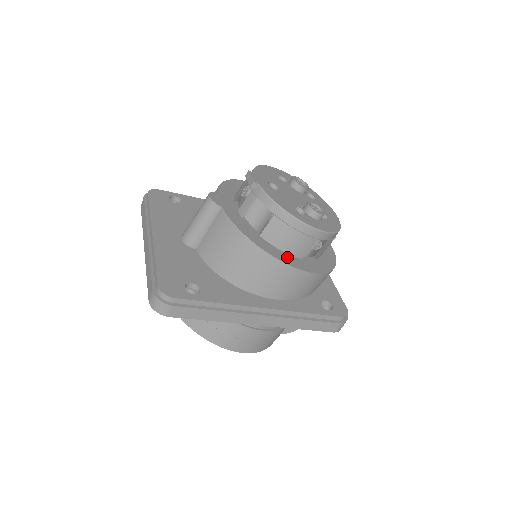
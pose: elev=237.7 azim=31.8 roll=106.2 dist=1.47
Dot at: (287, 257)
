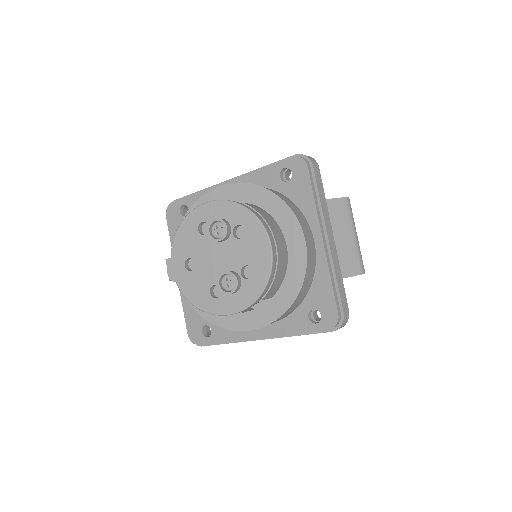
Dot at: (237, 319)
